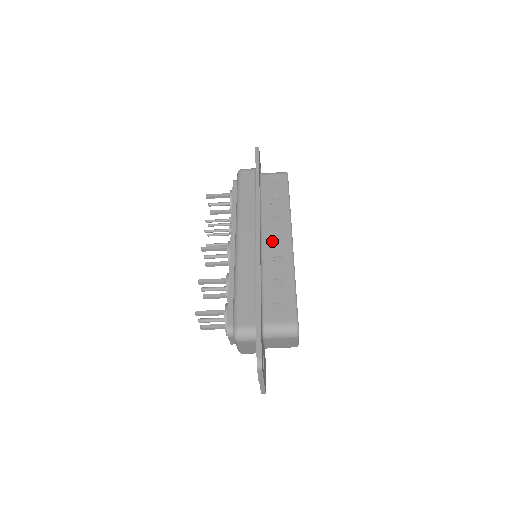
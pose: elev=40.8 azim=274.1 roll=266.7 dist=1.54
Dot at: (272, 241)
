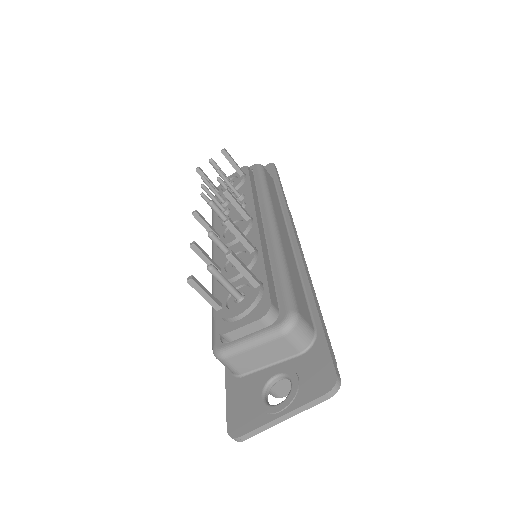
Dot at: occluded
